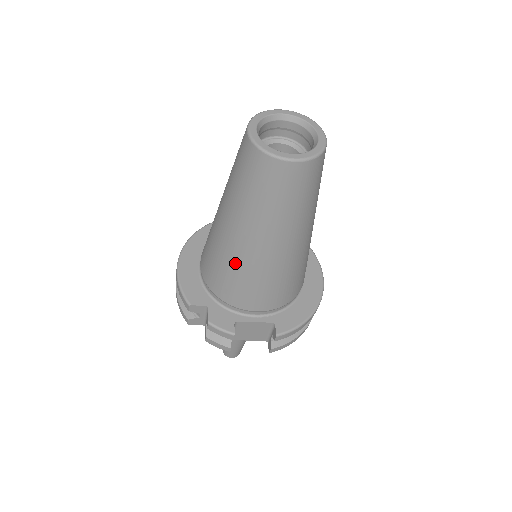
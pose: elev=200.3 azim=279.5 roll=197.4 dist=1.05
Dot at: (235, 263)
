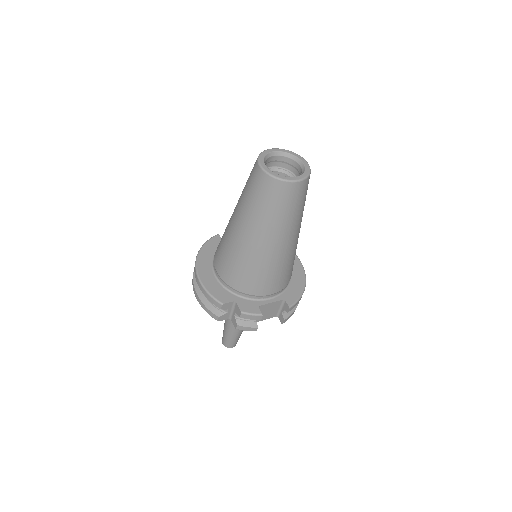
Dot at: (256, 262)
